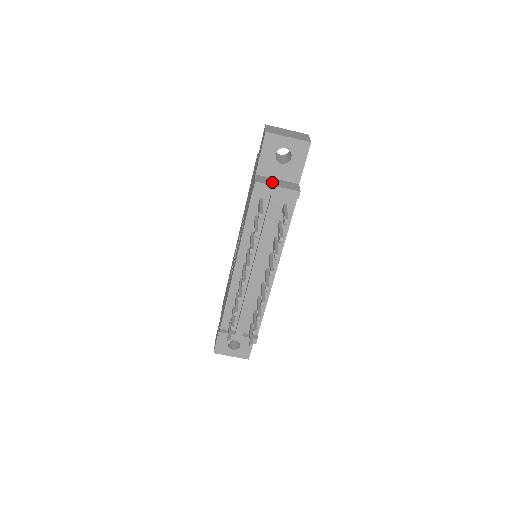
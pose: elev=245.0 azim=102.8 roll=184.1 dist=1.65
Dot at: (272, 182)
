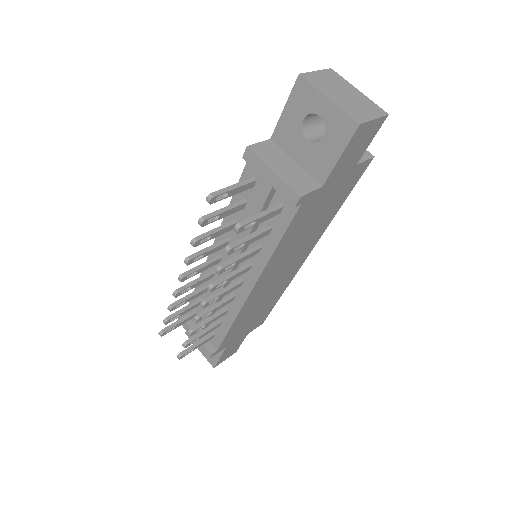
Dot at: (276, 160)
